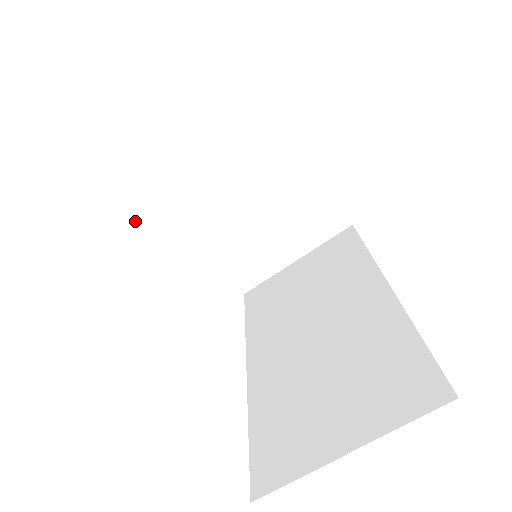
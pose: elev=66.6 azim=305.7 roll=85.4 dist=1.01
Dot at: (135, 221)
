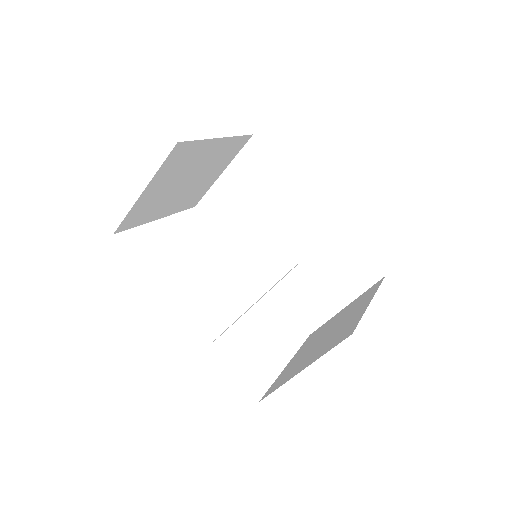
Dot at: (228, 327)
